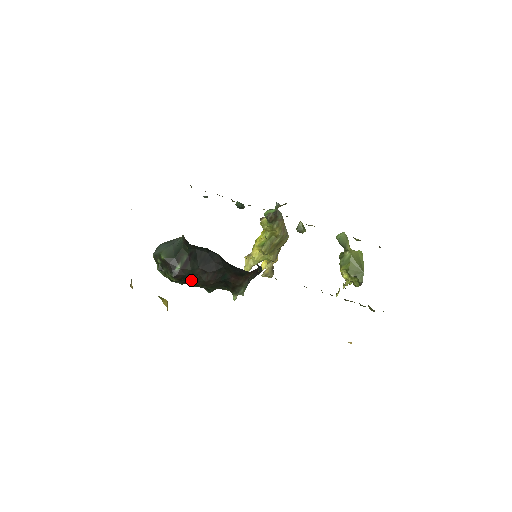
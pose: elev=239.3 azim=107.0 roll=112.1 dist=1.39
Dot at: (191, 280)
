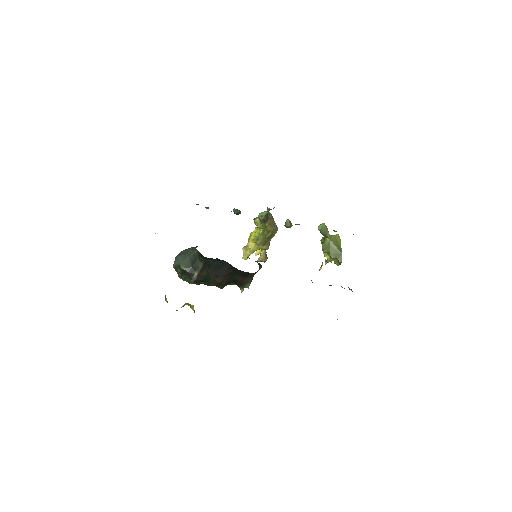
Dot at: (206, 282)
